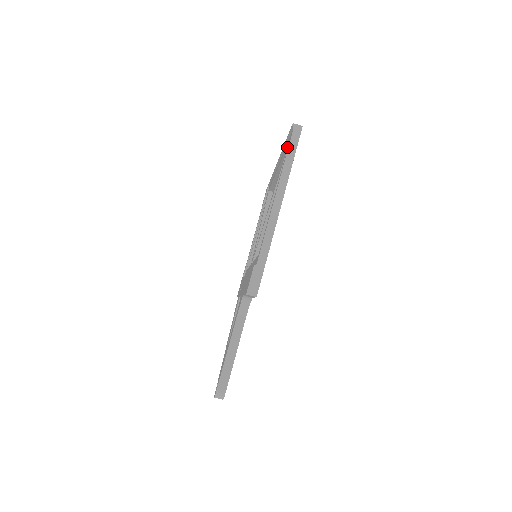
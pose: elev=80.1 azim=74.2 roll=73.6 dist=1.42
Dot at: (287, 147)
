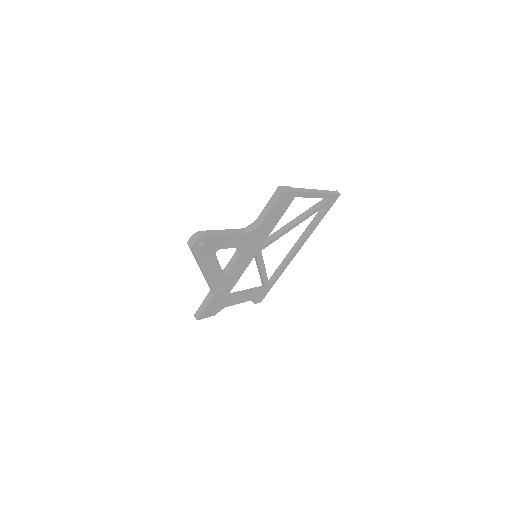
Dot at: occluded
